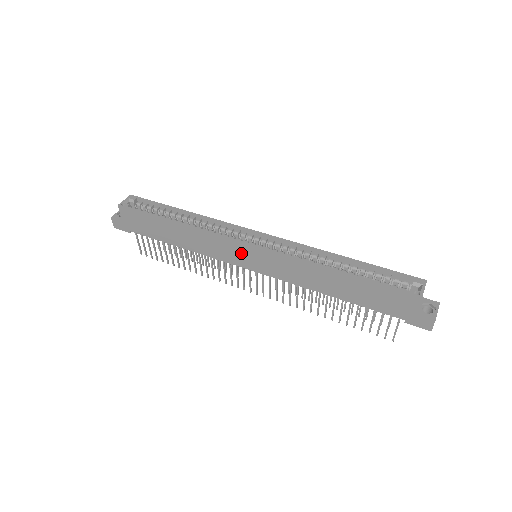
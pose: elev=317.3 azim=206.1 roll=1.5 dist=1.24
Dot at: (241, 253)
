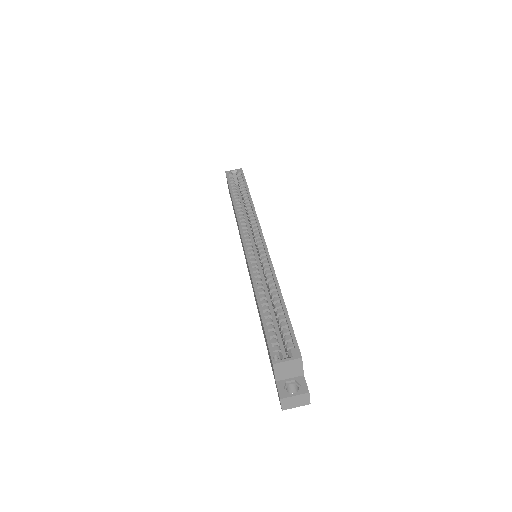
Dot at: occluded
